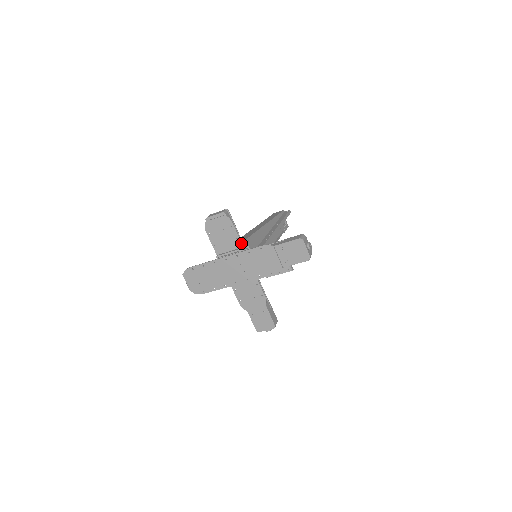
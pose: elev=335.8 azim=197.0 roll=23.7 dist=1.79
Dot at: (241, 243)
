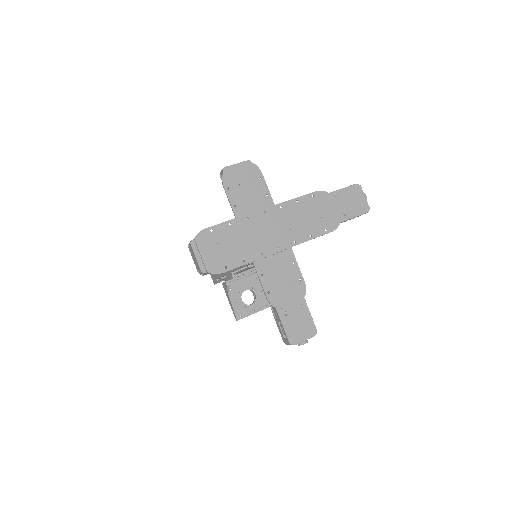
Dot at: (273, 202)
